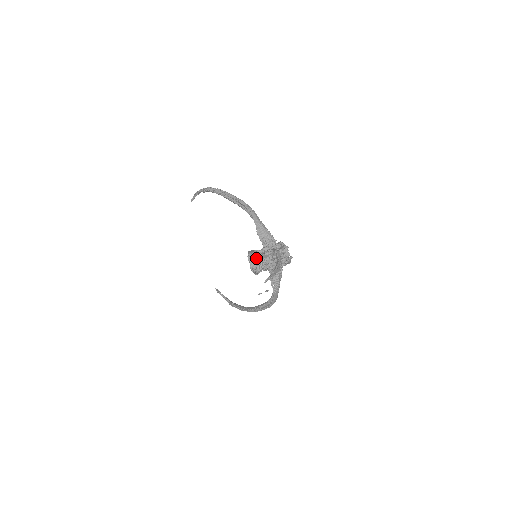
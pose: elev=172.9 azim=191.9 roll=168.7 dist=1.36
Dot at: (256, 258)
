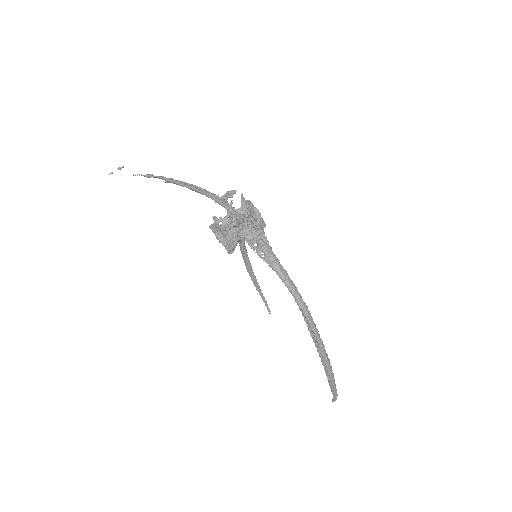
Dot at: (211, 225)
